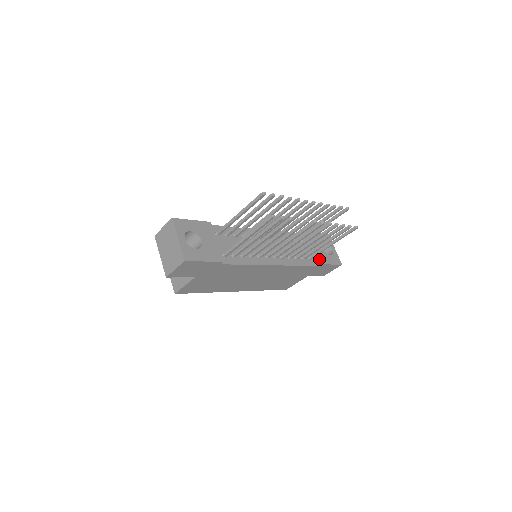
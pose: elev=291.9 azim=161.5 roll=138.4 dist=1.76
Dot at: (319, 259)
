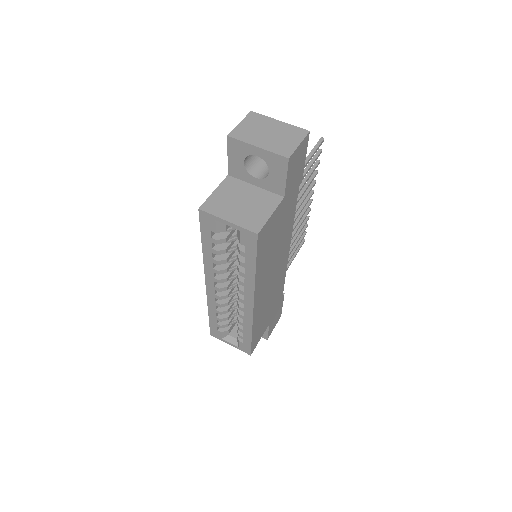
Dot at: occluded
